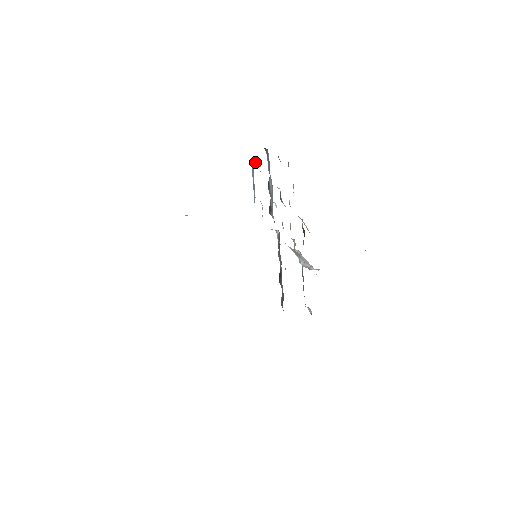
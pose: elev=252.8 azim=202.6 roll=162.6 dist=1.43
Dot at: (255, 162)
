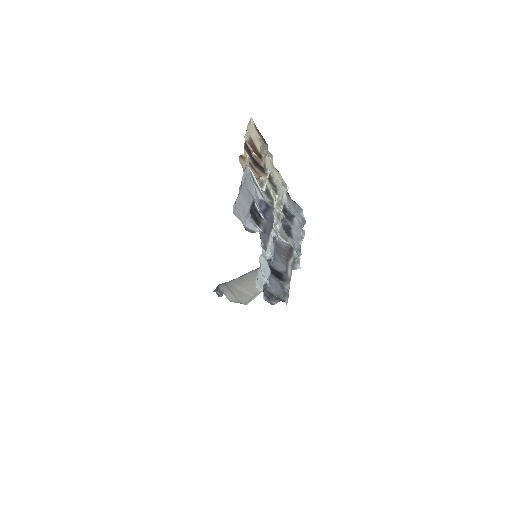
Dot at: occluded
